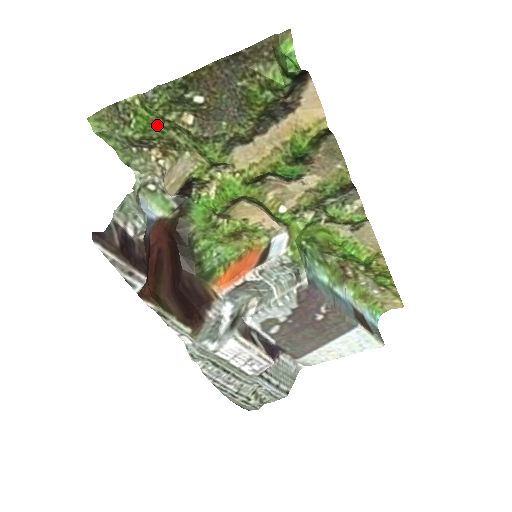
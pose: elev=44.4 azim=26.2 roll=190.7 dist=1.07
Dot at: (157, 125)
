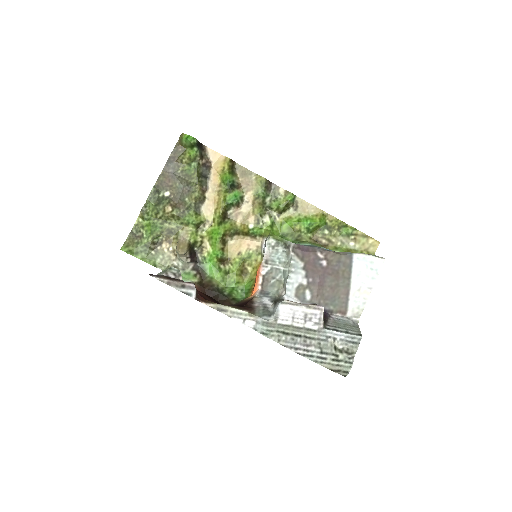
Dot at: (156, 225)
